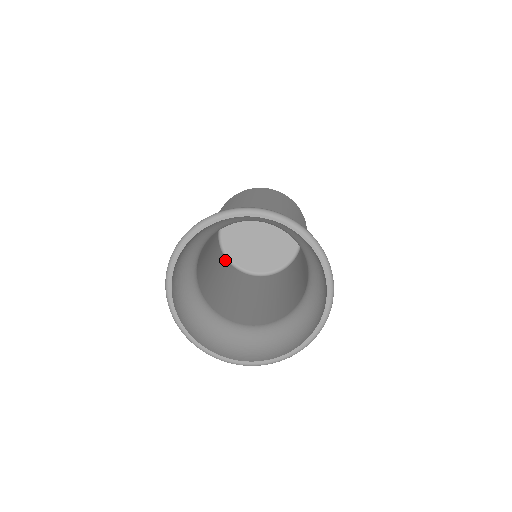
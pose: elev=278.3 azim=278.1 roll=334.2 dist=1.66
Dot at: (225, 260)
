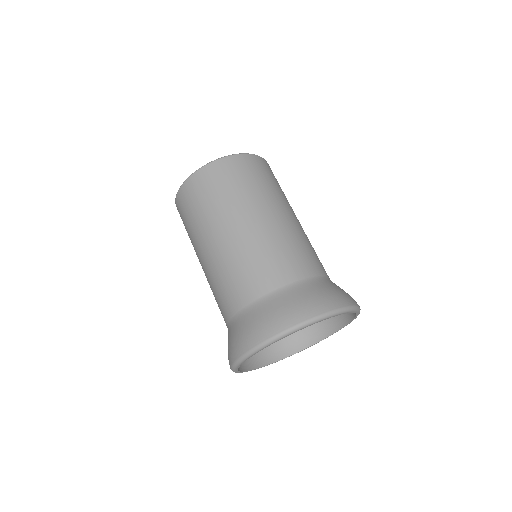
Dot at: occluded
